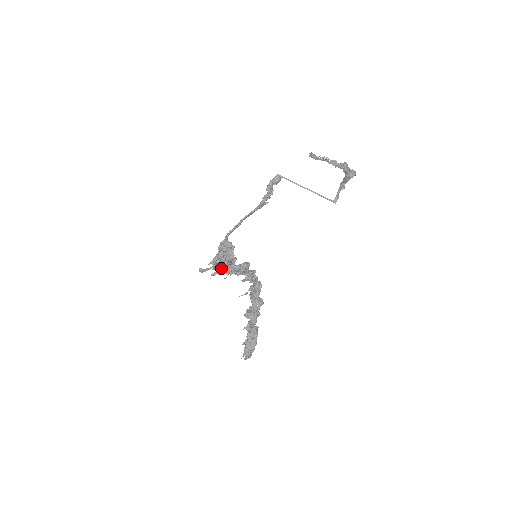
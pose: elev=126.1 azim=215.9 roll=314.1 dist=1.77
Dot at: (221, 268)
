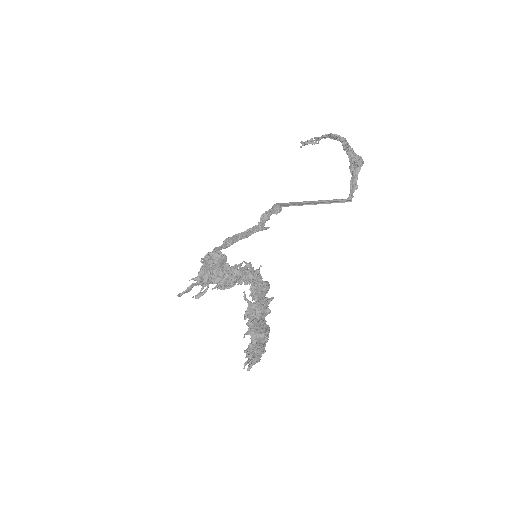
Dot at: (207, 277)
